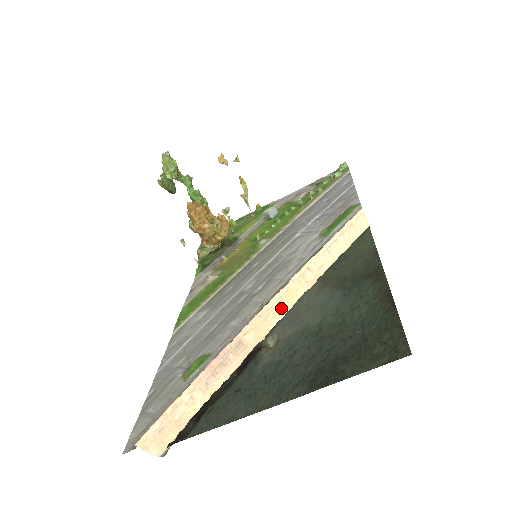
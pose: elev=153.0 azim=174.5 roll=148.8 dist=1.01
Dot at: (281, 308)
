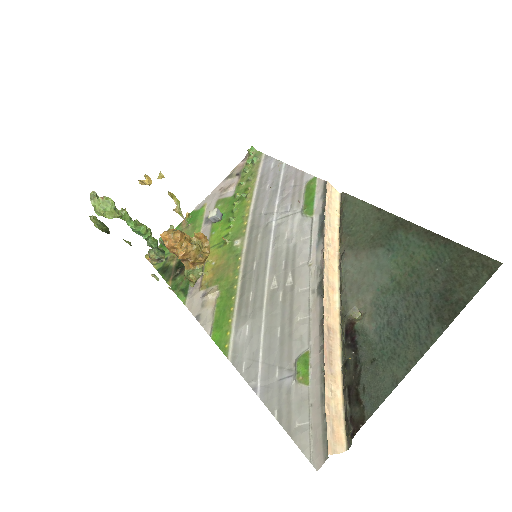
Dot at: (332, 285)
